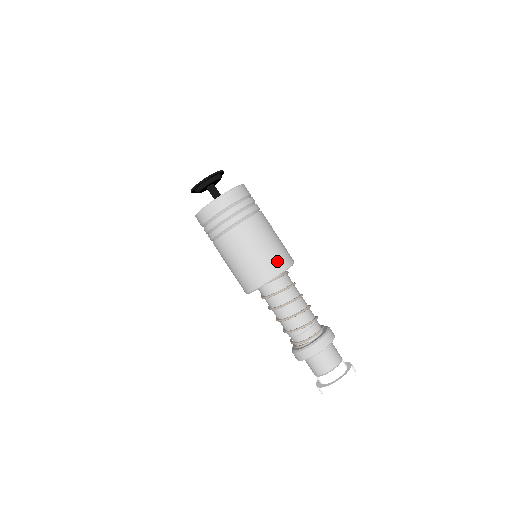
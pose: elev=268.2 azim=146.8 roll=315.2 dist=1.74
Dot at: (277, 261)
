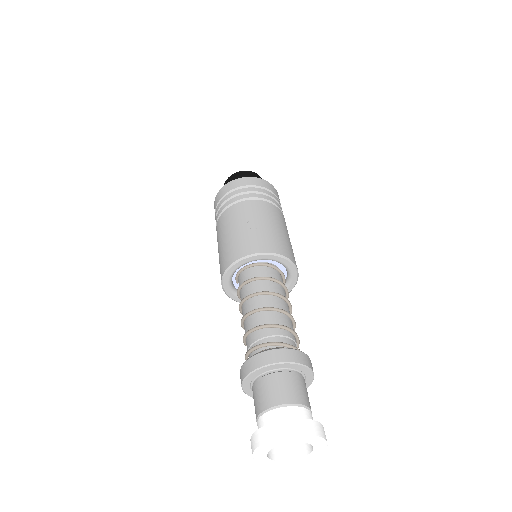
Dot at: occluded
